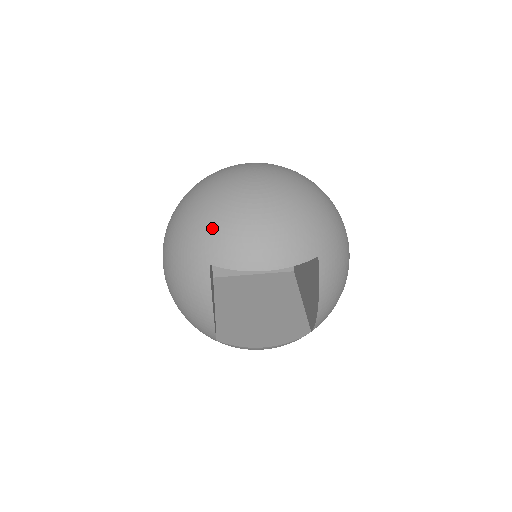
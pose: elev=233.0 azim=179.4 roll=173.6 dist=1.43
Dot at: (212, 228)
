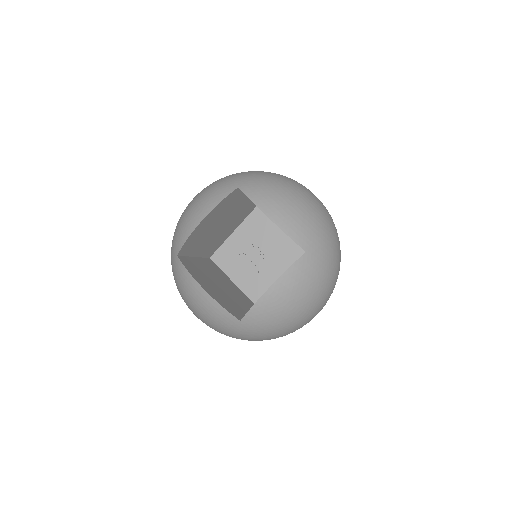
Dot at: (262, 177)
